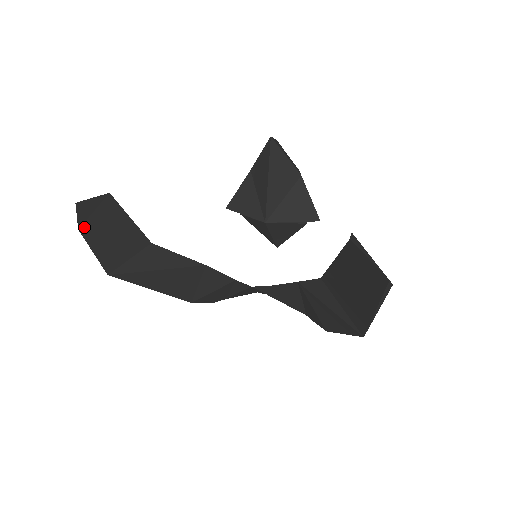
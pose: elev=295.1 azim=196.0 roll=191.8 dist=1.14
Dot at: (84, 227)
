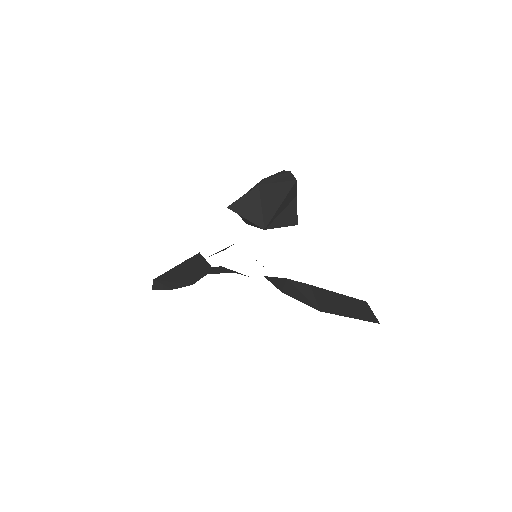
Dot at: (177, 287)
